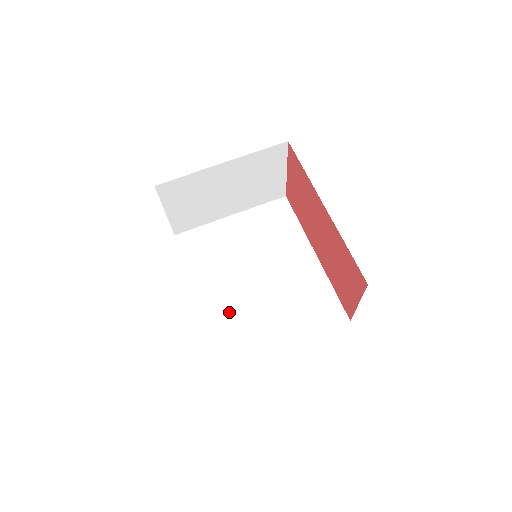
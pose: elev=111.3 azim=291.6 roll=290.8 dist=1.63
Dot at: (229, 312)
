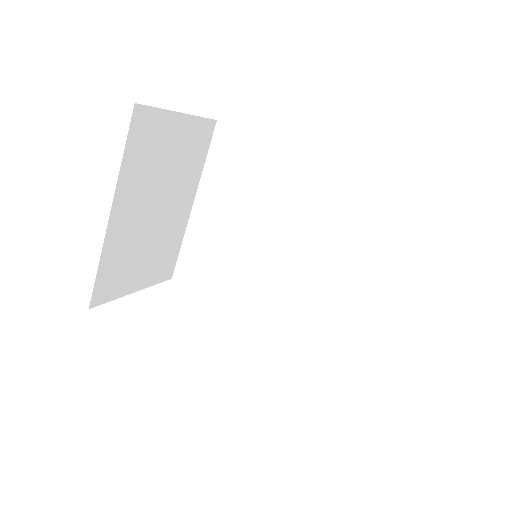
Dot at: (295, 310)
